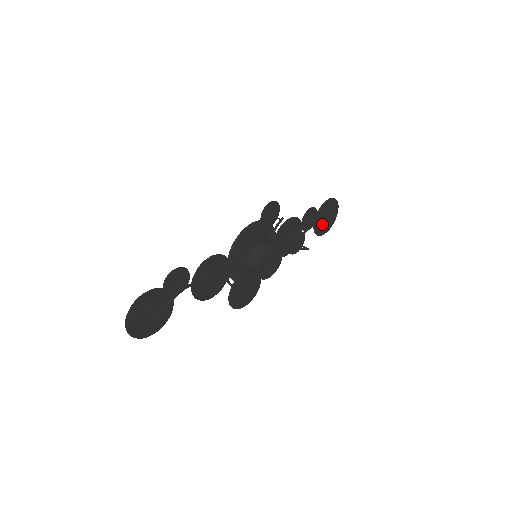
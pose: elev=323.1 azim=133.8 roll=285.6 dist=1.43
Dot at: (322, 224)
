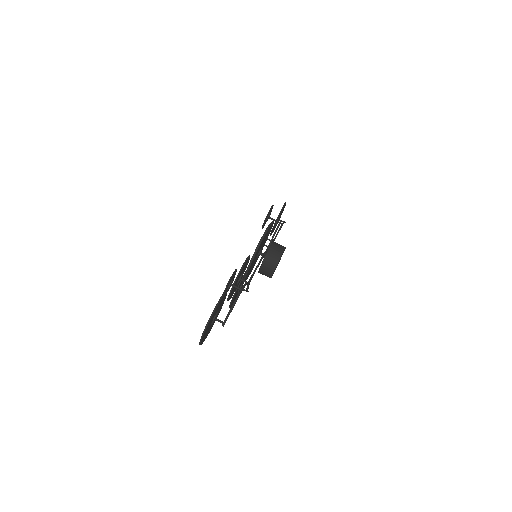
Dot at: occluded
